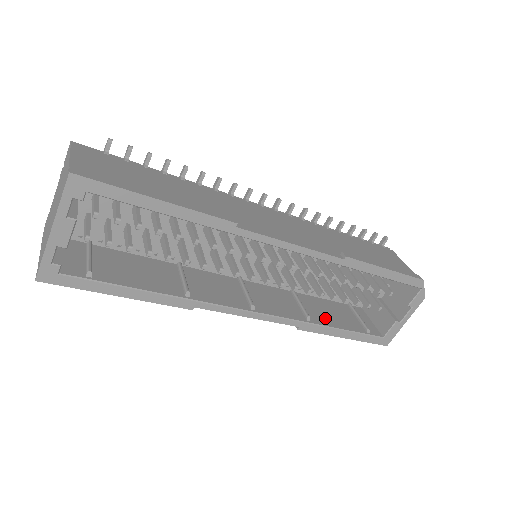
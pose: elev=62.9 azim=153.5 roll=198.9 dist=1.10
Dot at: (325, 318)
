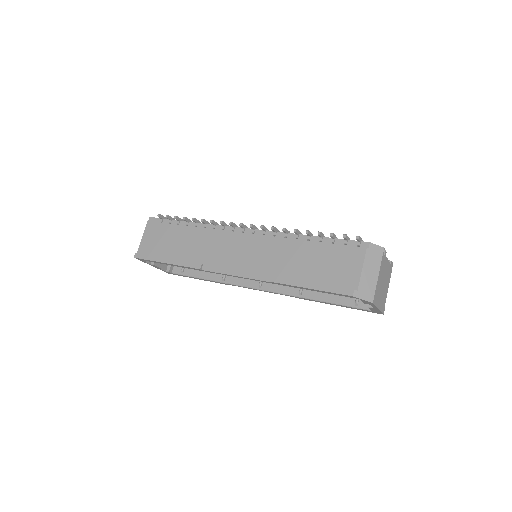
Dot at: occluded
